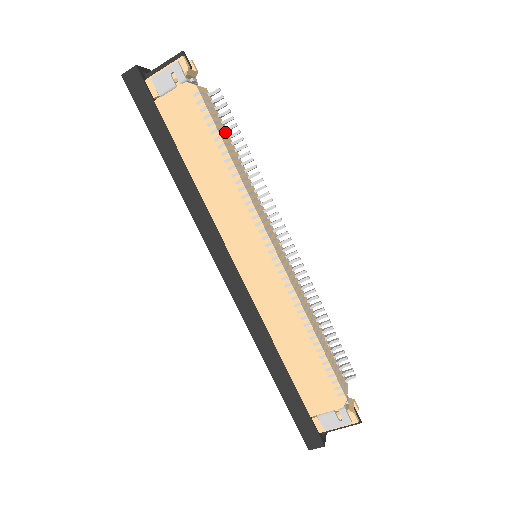
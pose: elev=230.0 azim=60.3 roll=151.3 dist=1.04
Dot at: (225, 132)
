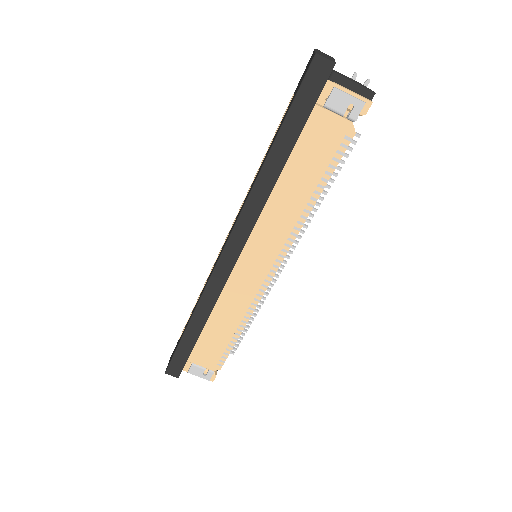
Dot at: occluded
